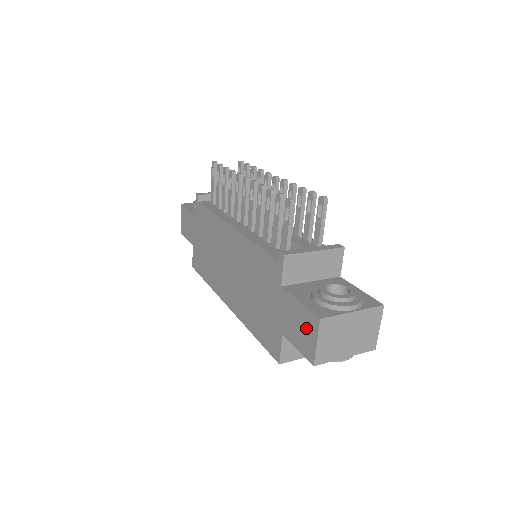
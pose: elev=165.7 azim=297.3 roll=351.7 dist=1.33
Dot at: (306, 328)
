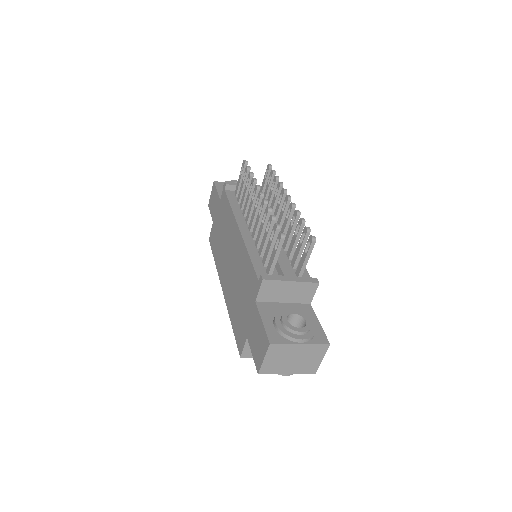
Dot at: (261, 344)
